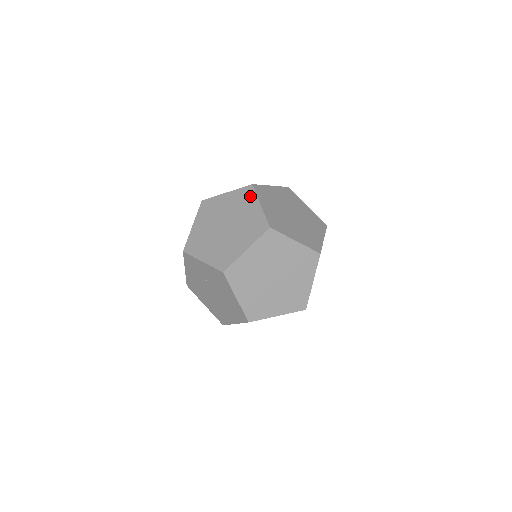
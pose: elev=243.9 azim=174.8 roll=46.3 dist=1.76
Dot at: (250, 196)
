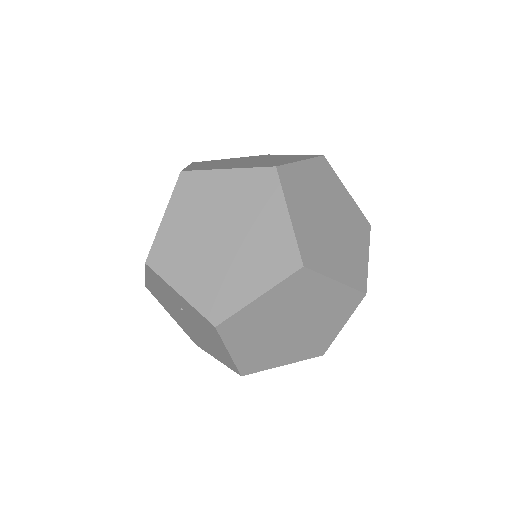
Dot at: (271, 191)
